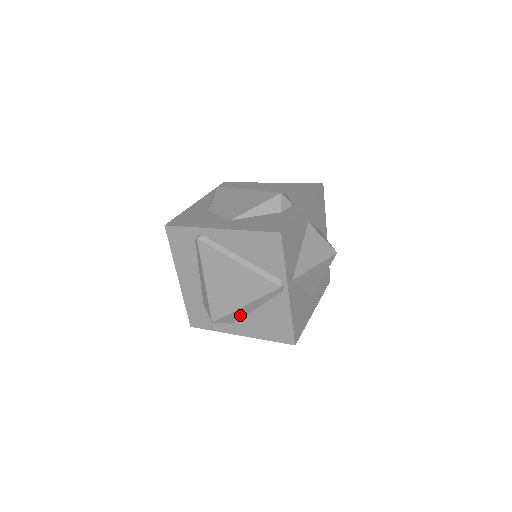
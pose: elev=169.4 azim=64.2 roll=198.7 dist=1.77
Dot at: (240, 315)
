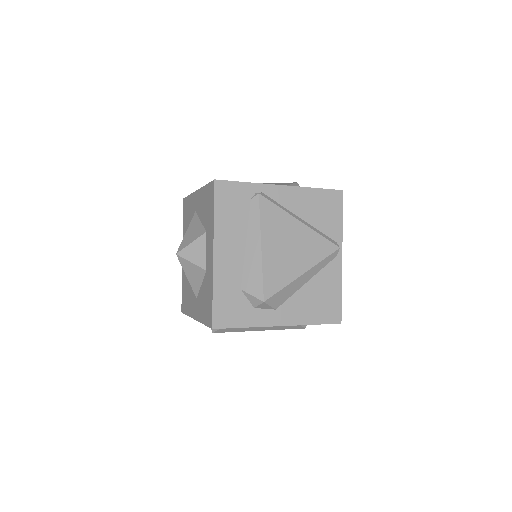
Dot at: (290, 292)
